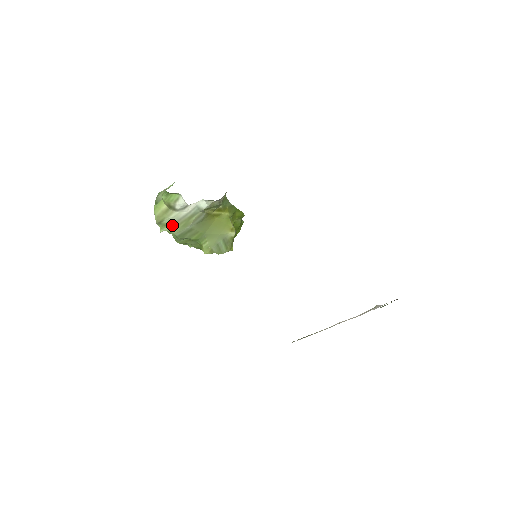
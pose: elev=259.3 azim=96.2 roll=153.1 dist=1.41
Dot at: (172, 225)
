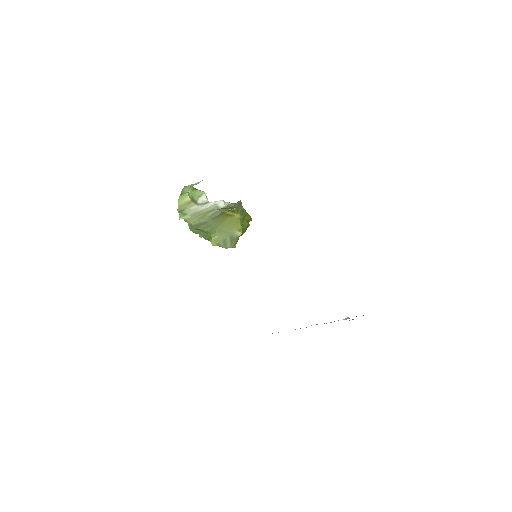
Dot at: (191, 215)
